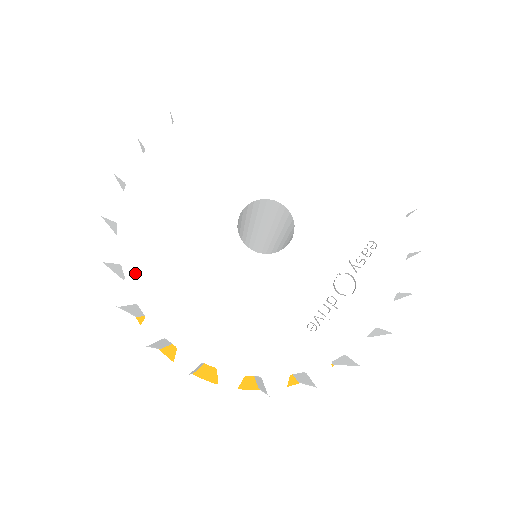
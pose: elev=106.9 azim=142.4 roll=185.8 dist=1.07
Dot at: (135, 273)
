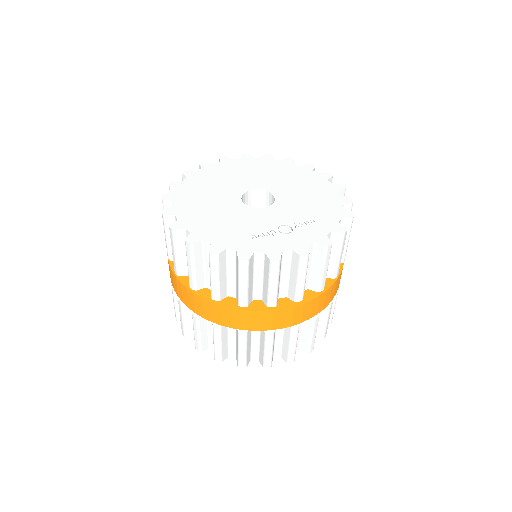
Dot at: (181, 192)
